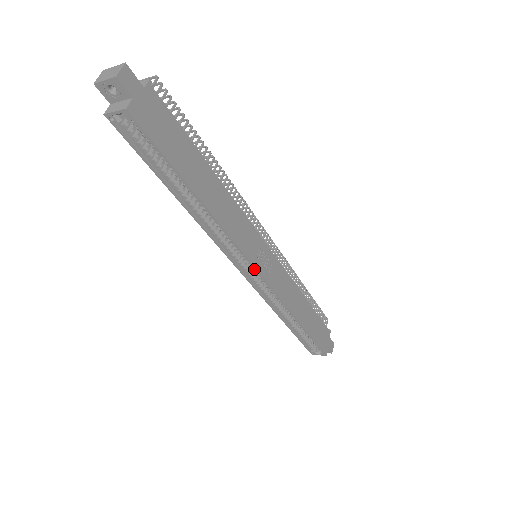
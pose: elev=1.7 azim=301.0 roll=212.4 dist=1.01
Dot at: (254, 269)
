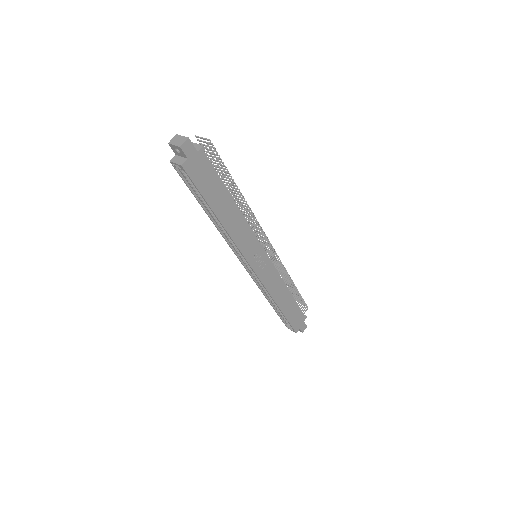
Dot at: occluded
